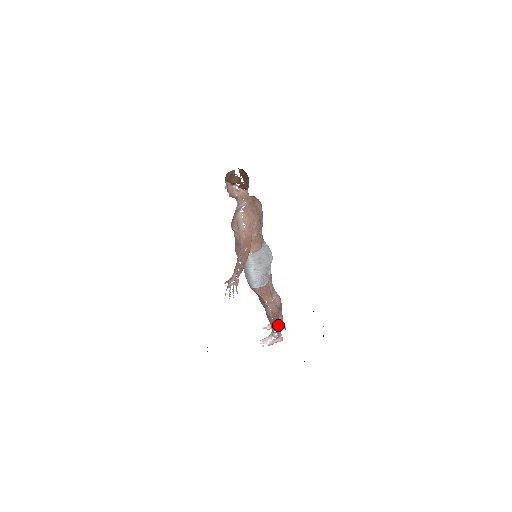
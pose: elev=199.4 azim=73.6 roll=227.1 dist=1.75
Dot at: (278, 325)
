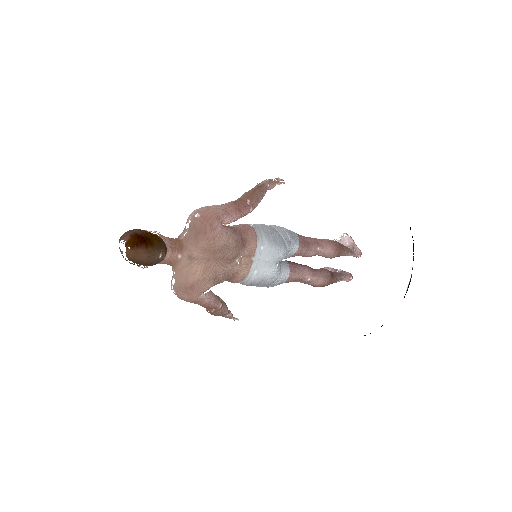
Dot at: (334, 282)
